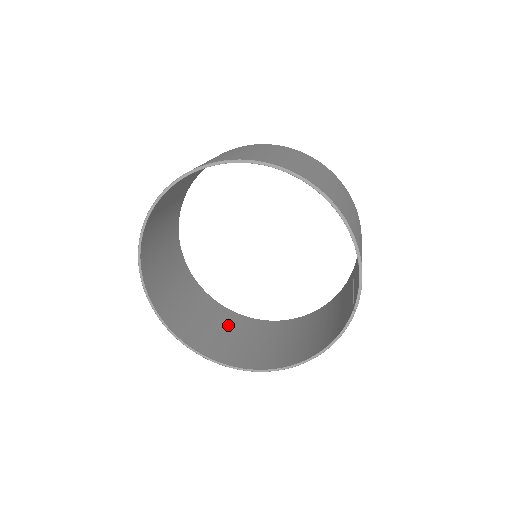
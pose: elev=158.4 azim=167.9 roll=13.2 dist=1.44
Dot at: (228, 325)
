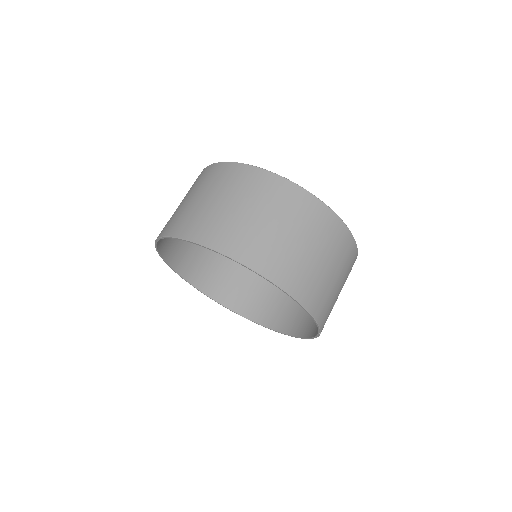
Dot at: occluded
